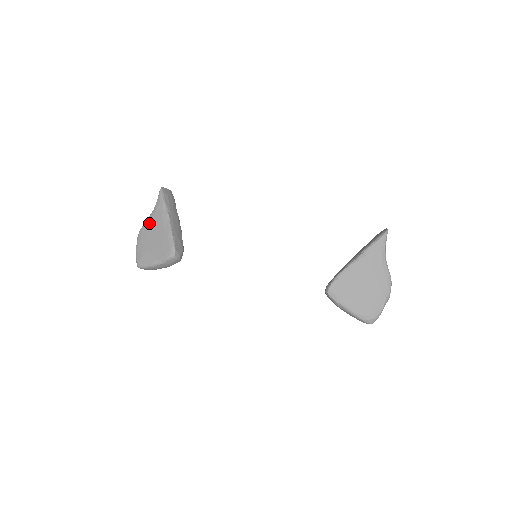
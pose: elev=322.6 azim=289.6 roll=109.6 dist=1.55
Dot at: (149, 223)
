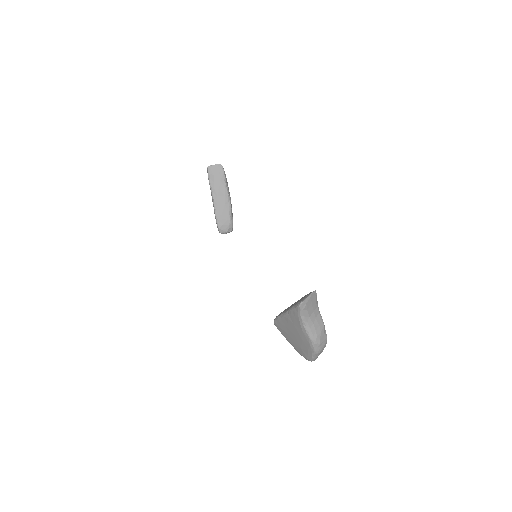
Dot at: occluded
